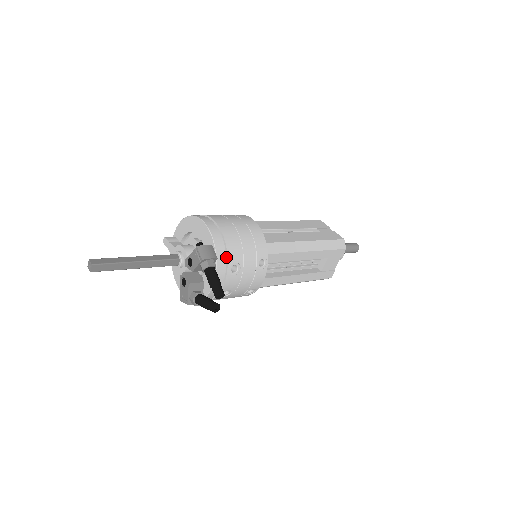
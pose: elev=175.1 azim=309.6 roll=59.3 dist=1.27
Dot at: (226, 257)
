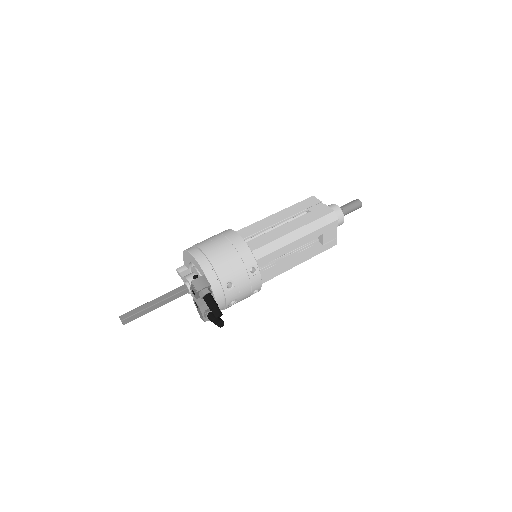
Dot at: (219, 280)
